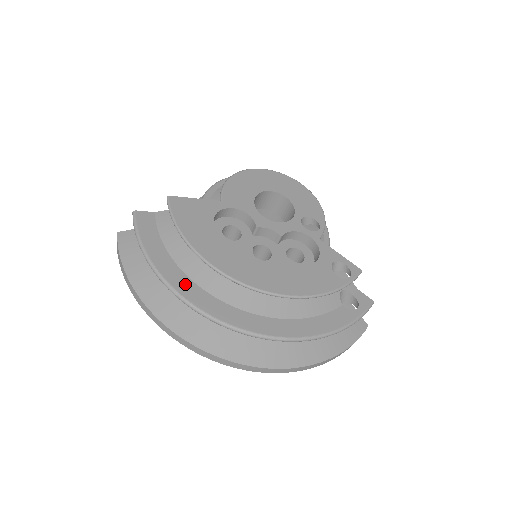
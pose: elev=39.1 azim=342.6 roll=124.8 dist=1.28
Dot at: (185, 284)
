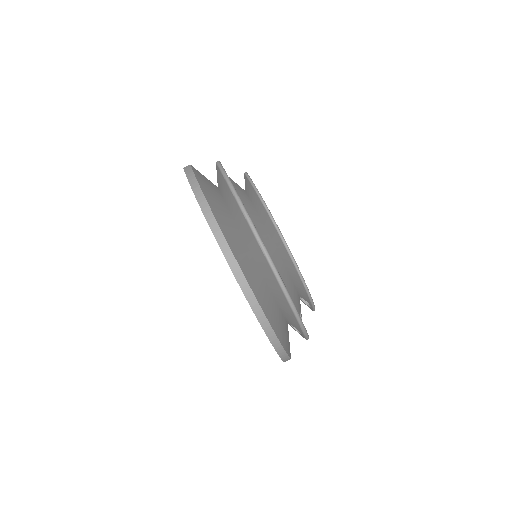
Dot at: occluded
